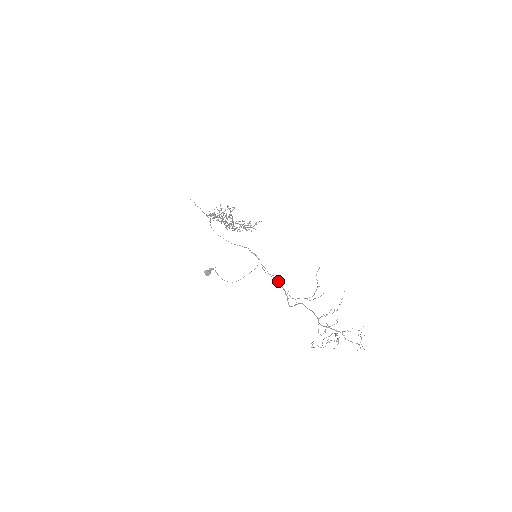
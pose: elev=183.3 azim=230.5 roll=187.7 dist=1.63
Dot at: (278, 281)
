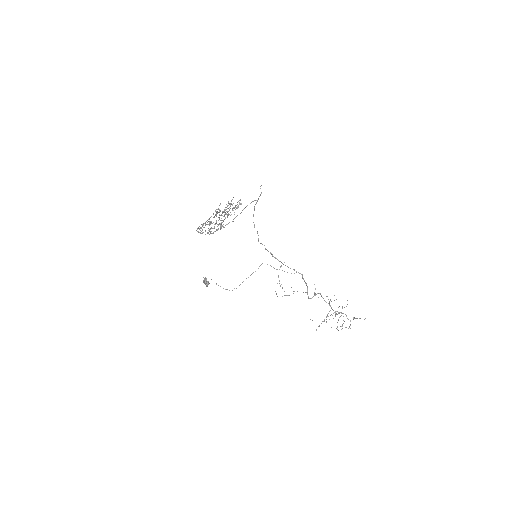
Dot at: (302, 275)
